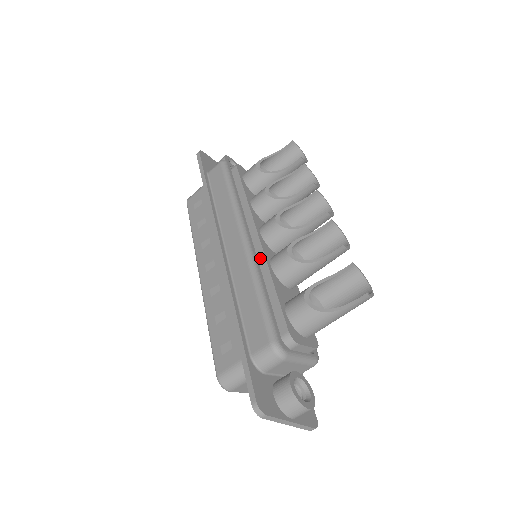
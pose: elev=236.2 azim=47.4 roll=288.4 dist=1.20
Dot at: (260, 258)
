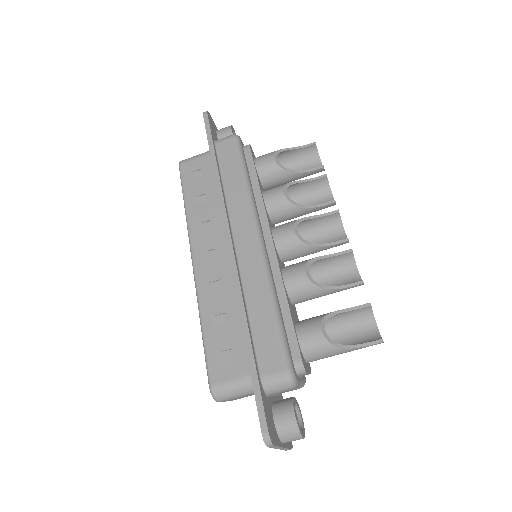
Dot at: (273, 267)
